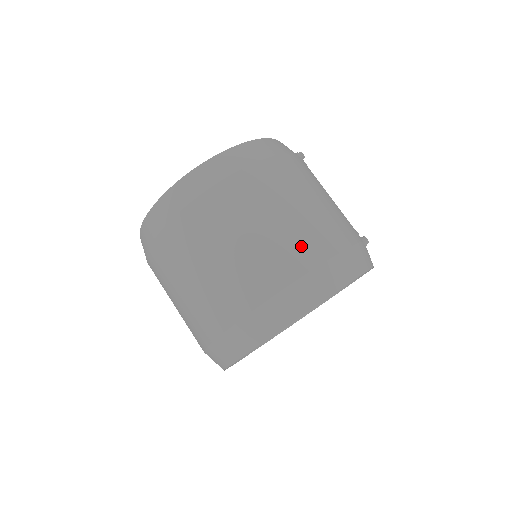
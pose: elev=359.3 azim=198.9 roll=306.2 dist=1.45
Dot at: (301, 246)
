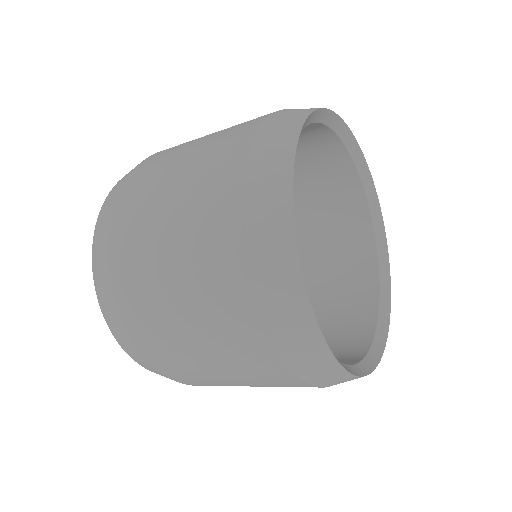
Dot at: (246, 122)
